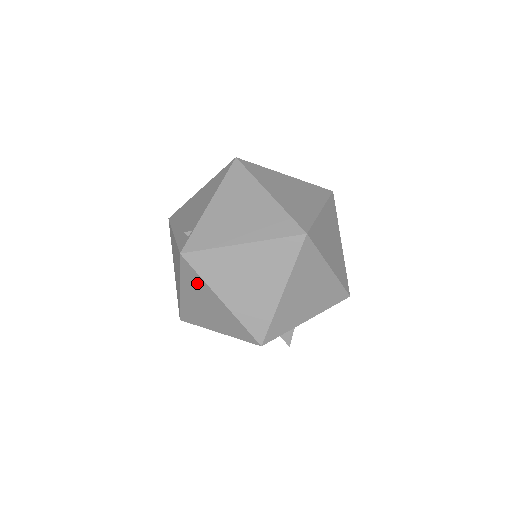
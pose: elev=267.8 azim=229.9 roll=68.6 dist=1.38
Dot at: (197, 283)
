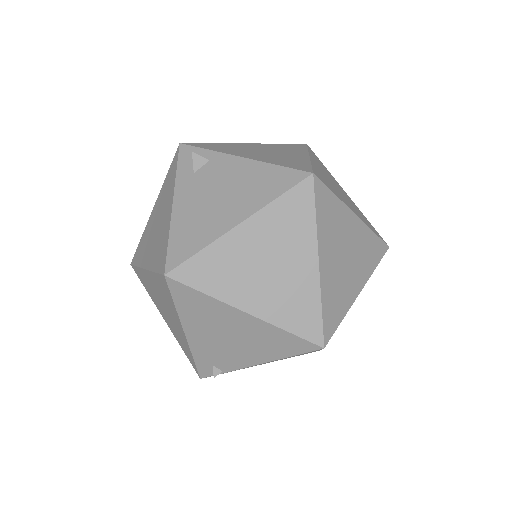
Dot at: occluded
